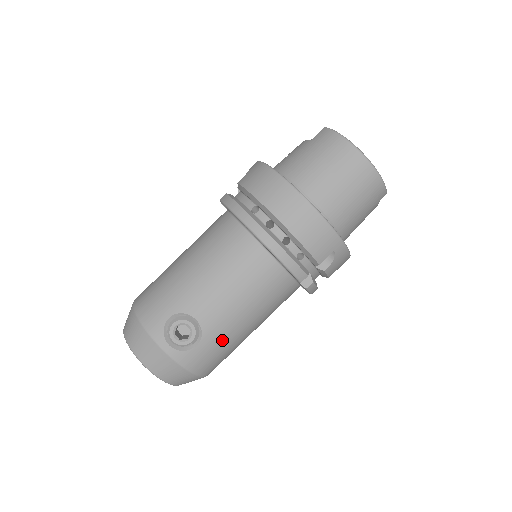
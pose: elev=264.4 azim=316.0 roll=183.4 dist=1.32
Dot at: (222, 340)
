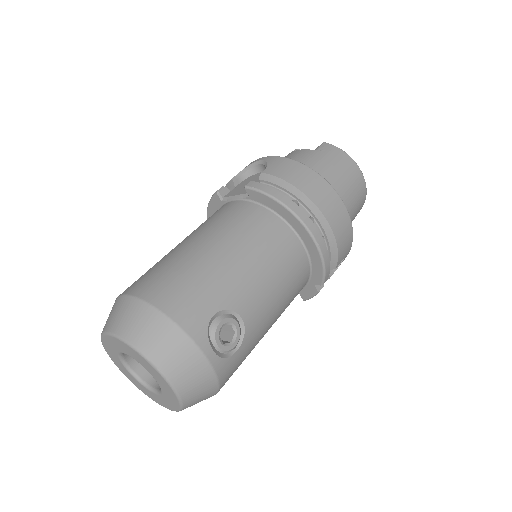
Dot at: (252, 346)
